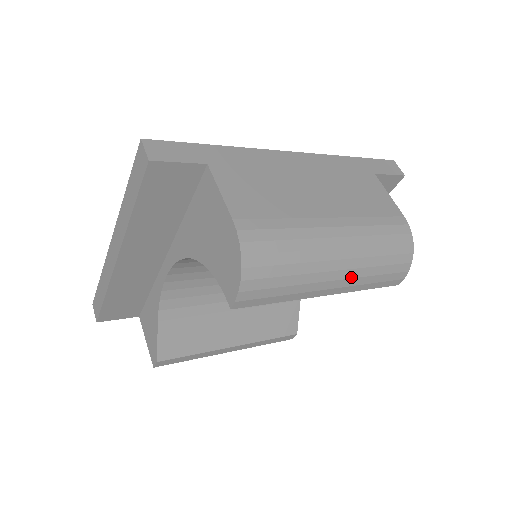
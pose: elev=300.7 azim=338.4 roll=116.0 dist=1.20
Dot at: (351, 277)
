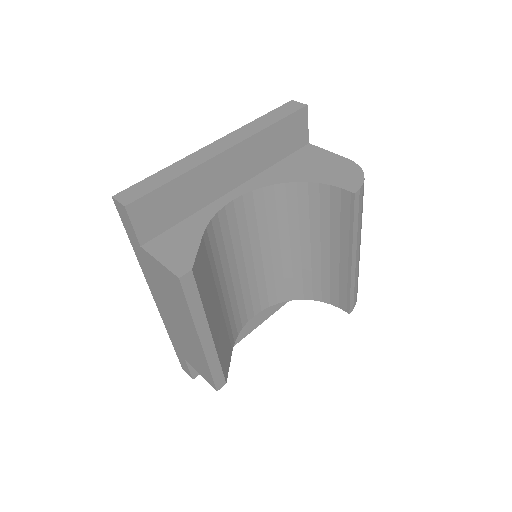
Dot at: (358, 262)
